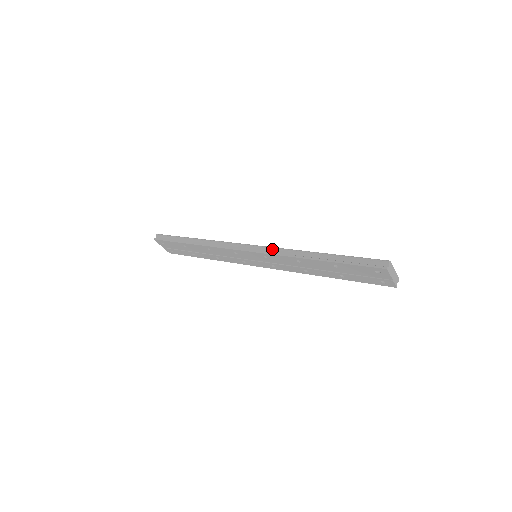
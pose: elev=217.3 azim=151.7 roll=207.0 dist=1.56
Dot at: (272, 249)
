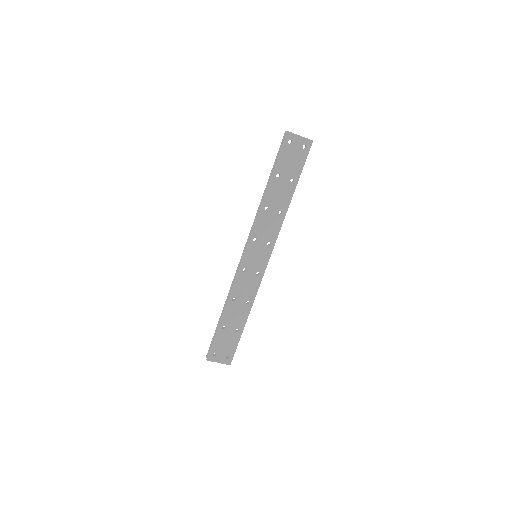
Dot at: (251, 230)
